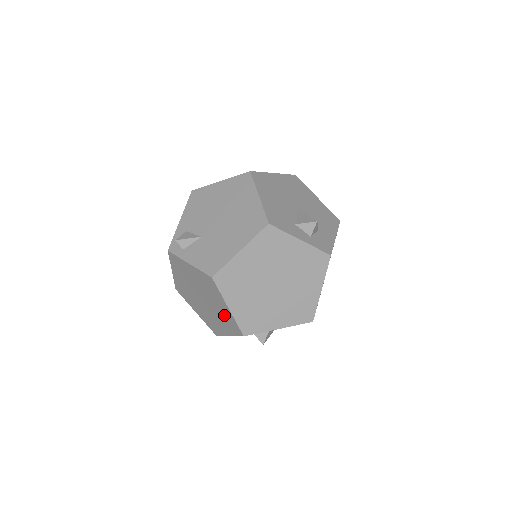
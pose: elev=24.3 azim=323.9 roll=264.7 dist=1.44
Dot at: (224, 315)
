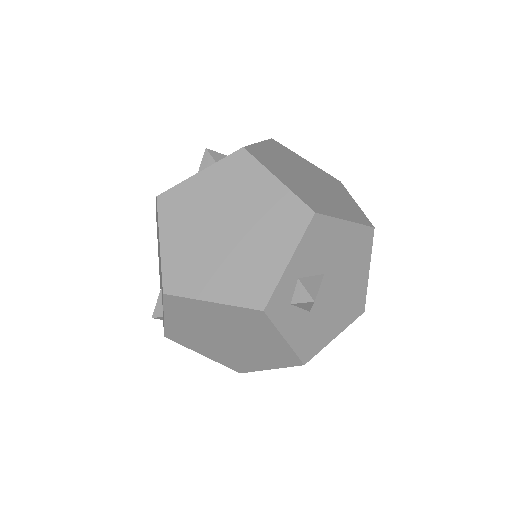
Dot at: (235, 320)
